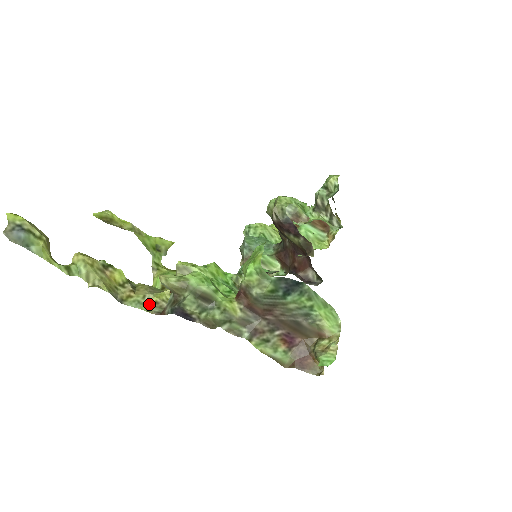
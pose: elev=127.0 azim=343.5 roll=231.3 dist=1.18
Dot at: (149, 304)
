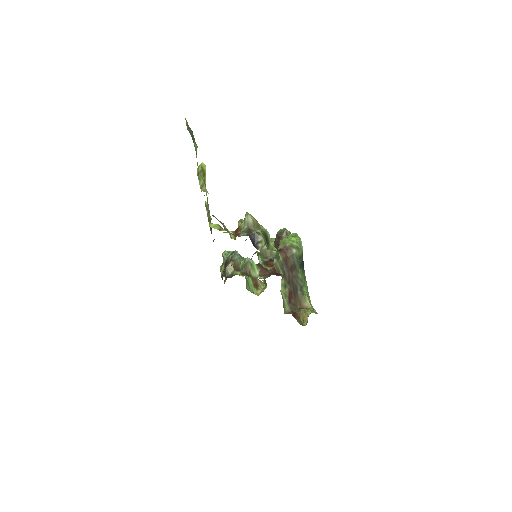
Dot at: (224, 228)
